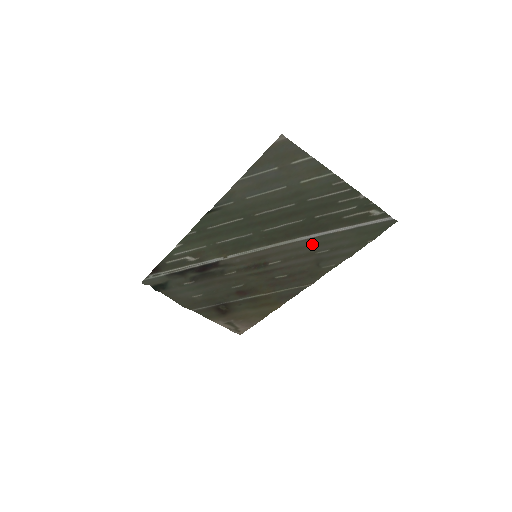
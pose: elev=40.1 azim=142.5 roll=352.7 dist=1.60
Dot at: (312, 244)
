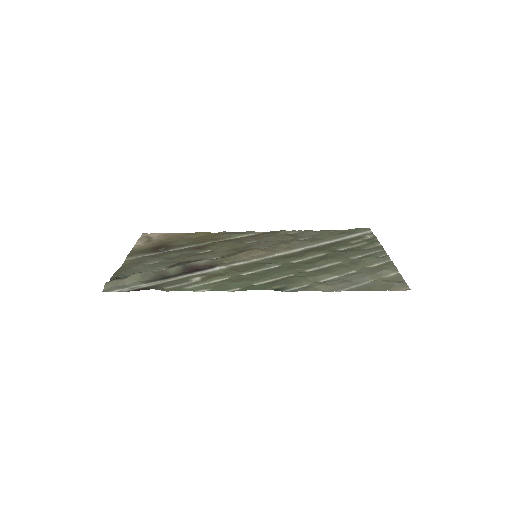
Dot at: (306, 242)
